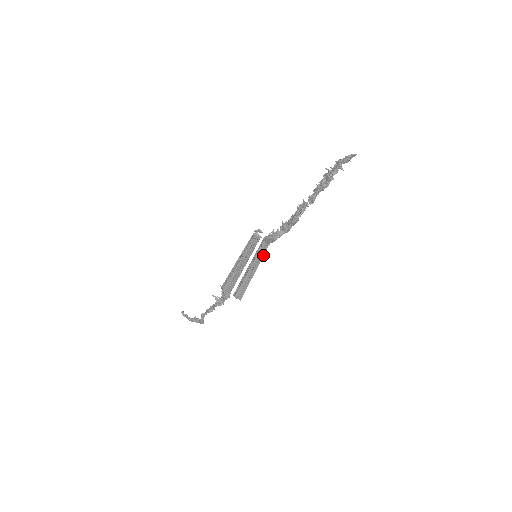
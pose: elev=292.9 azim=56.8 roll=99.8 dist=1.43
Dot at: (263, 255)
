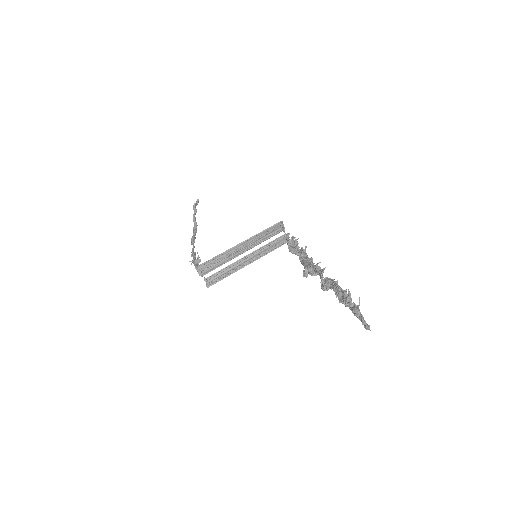
Dot at: (271, 251)
